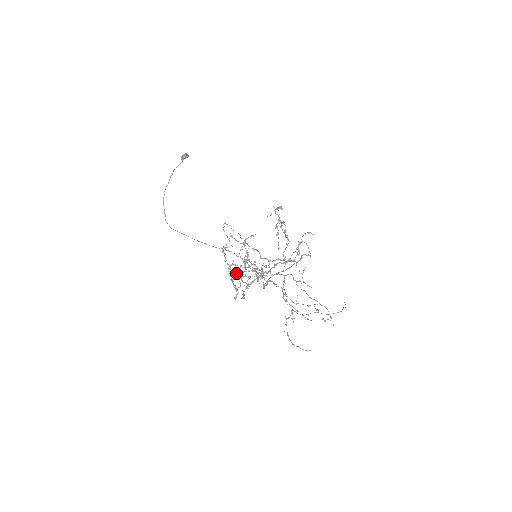
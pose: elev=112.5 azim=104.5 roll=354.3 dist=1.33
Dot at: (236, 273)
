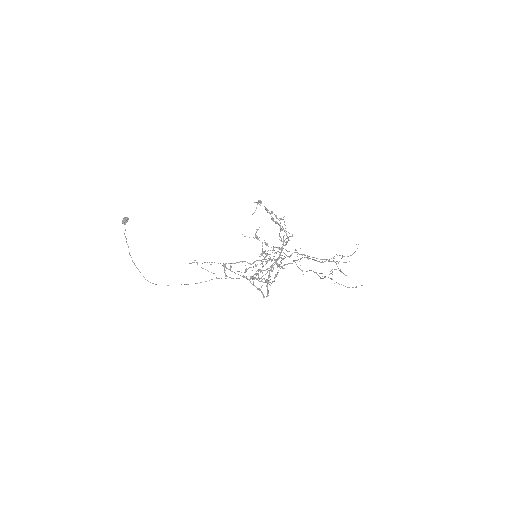
Dot at: (251, 277)
